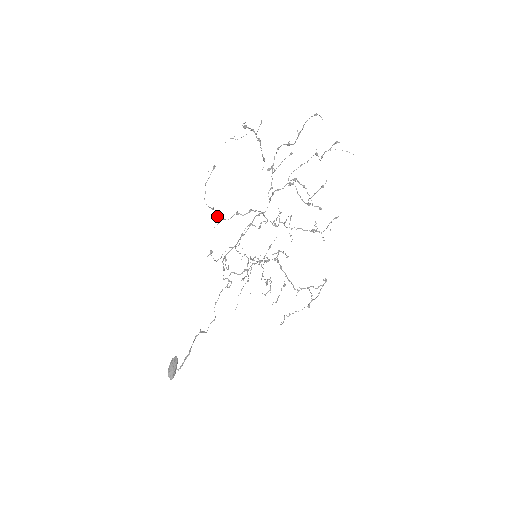
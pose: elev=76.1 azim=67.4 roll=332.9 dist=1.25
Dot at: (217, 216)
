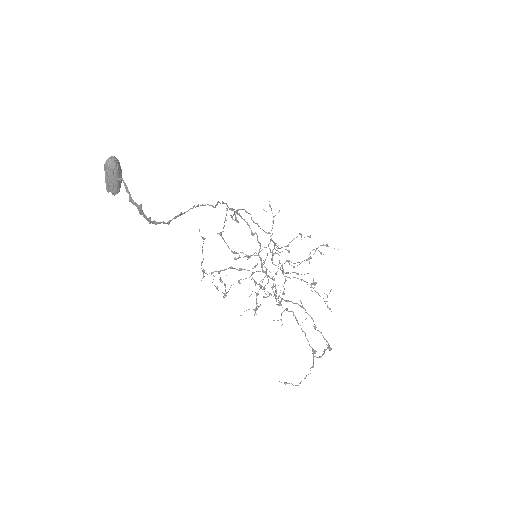
Dot at: (223, 231)
